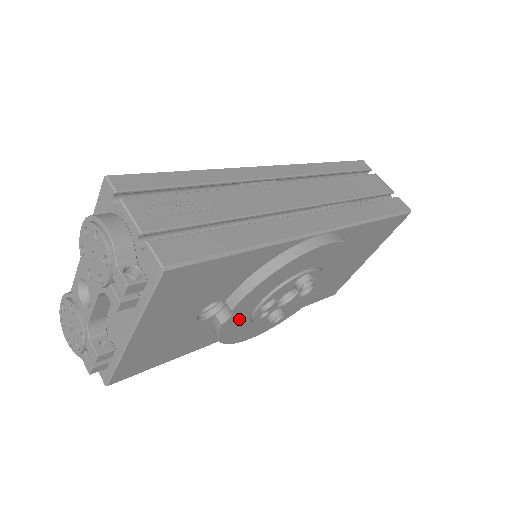
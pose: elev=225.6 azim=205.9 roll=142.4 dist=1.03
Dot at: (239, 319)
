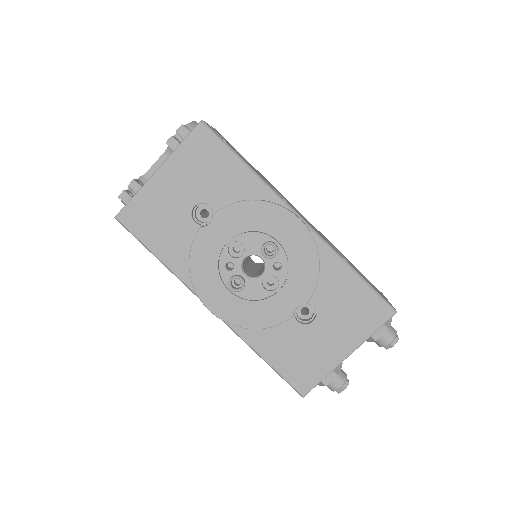
Dot at: (212, 243)
